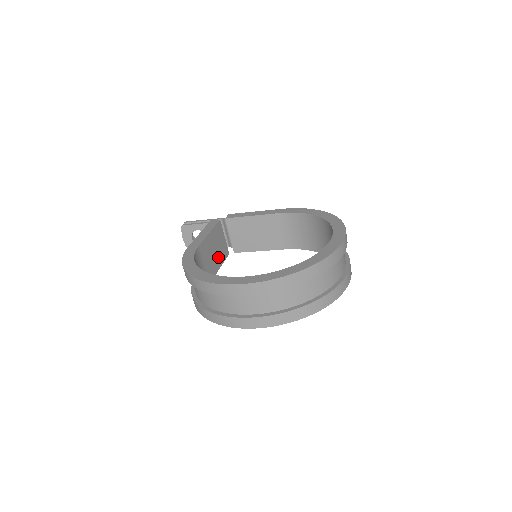
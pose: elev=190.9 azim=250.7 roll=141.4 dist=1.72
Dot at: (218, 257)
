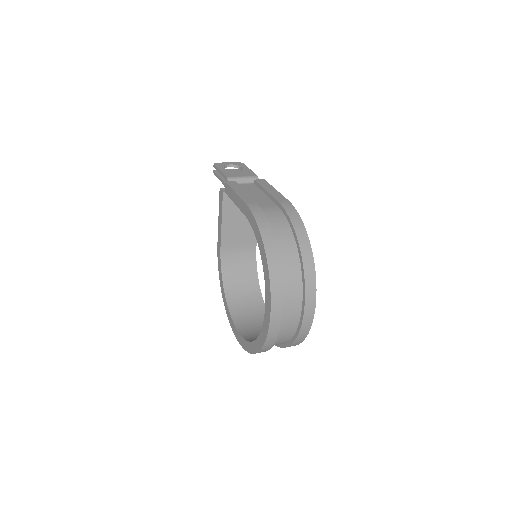
Dot at: occluded
